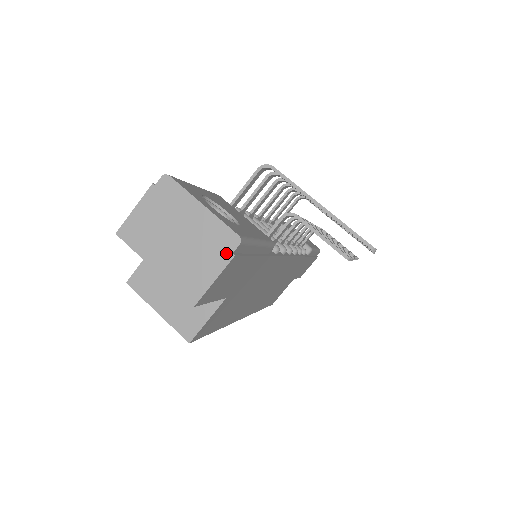
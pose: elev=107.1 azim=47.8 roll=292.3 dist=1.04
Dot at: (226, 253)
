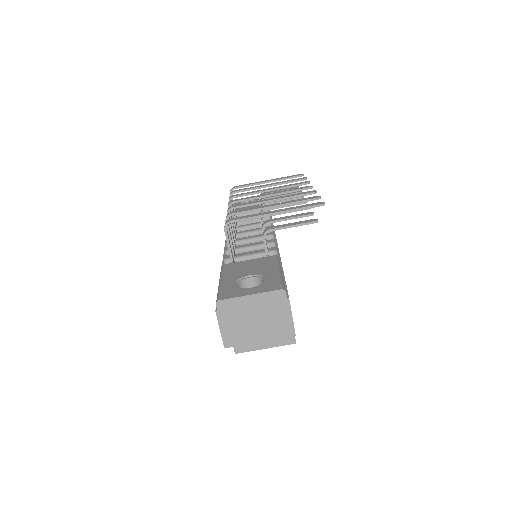
Dot at: (284, 302)
